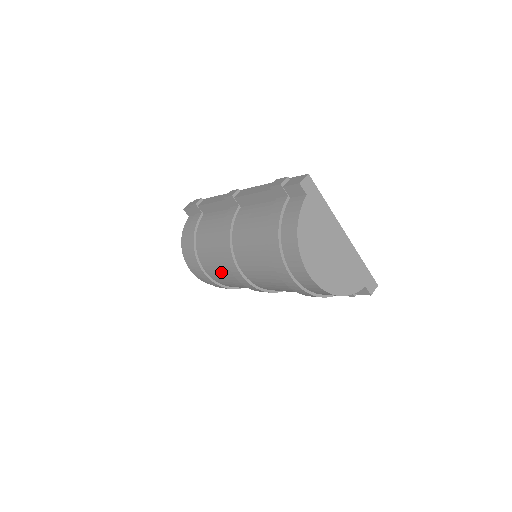
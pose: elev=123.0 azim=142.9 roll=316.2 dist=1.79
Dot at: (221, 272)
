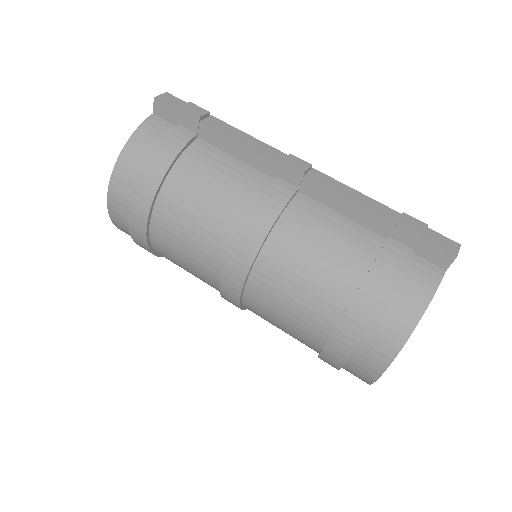
Dot at: (192, 250)
